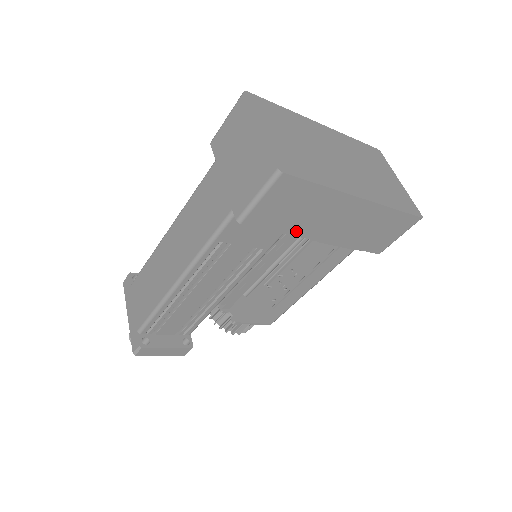
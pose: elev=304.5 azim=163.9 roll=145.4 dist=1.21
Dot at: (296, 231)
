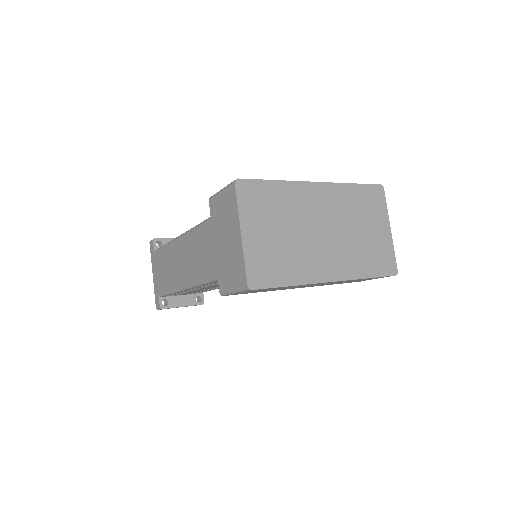
Dot at: (274, 290)
